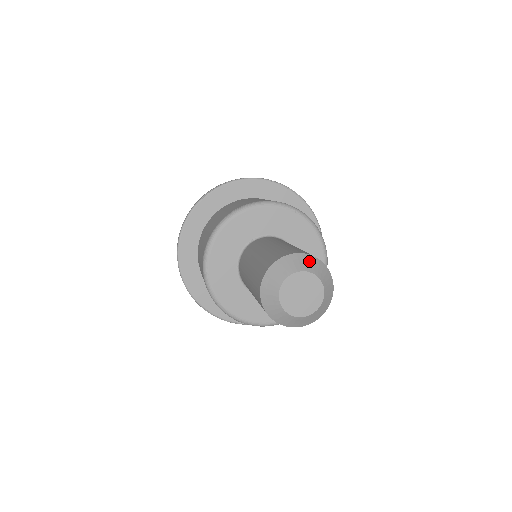
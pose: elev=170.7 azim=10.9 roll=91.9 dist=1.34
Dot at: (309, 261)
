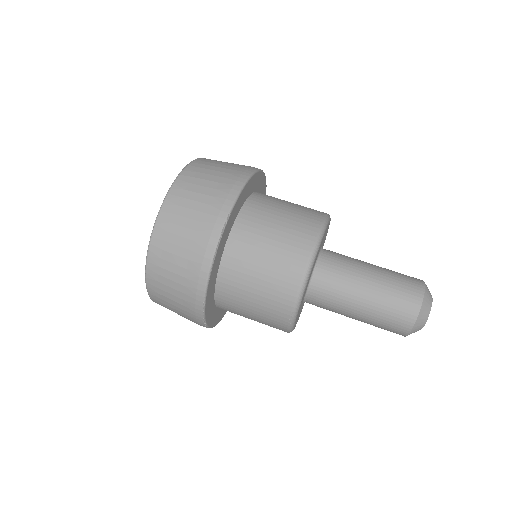
Dot at: (423, 315)
